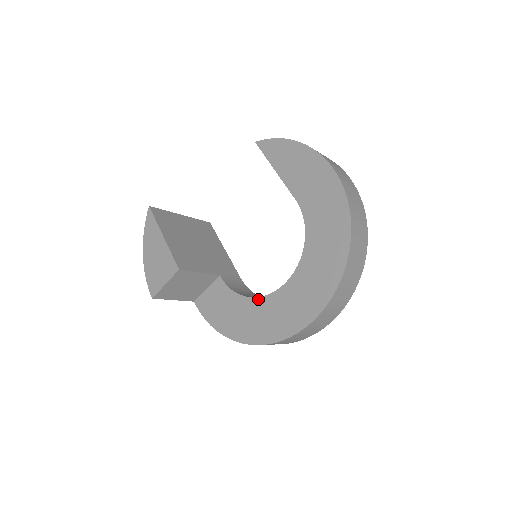
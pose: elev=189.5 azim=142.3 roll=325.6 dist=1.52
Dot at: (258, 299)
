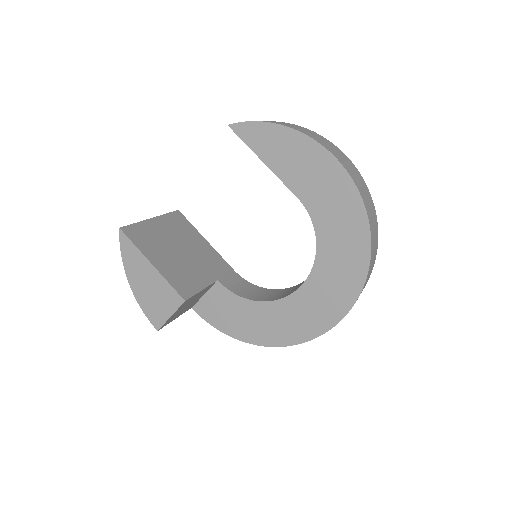
Dot at: (271, 303)
